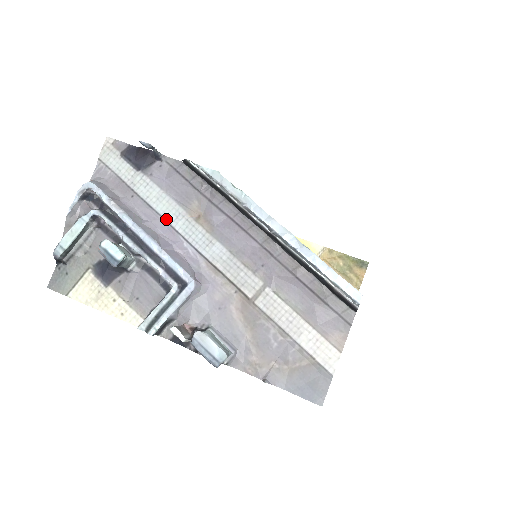
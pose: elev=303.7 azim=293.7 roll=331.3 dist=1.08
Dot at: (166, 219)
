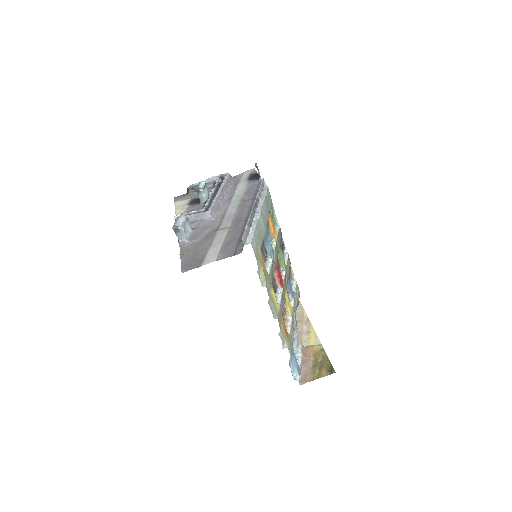
Dot at: (233, 195)
